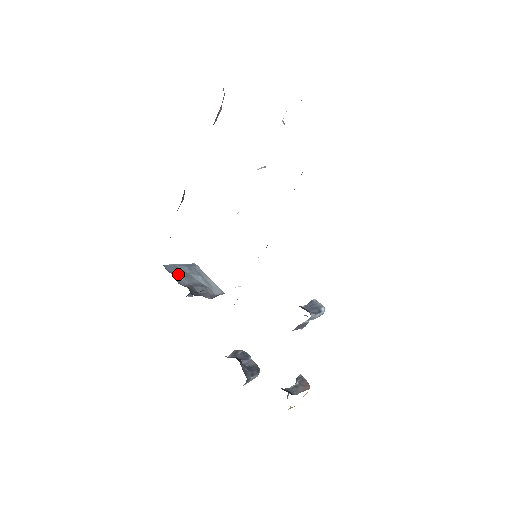
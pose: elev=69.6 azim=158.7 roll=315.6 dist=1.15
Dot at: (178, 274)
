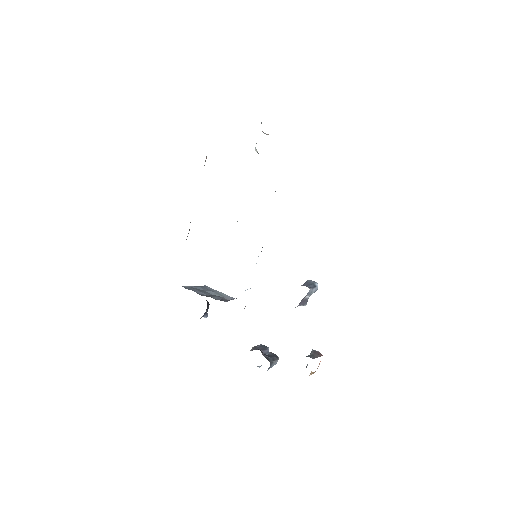
Dot at: (196, 290)
